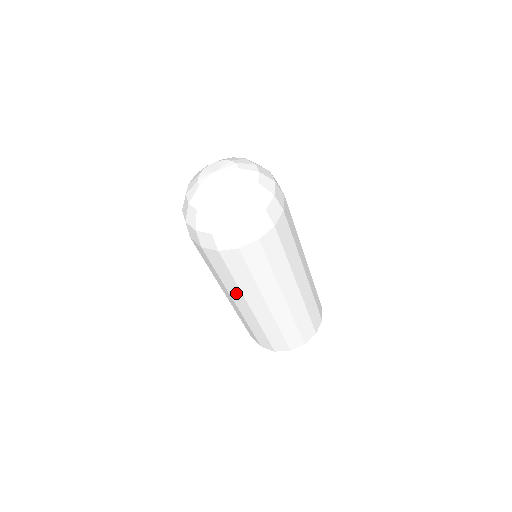
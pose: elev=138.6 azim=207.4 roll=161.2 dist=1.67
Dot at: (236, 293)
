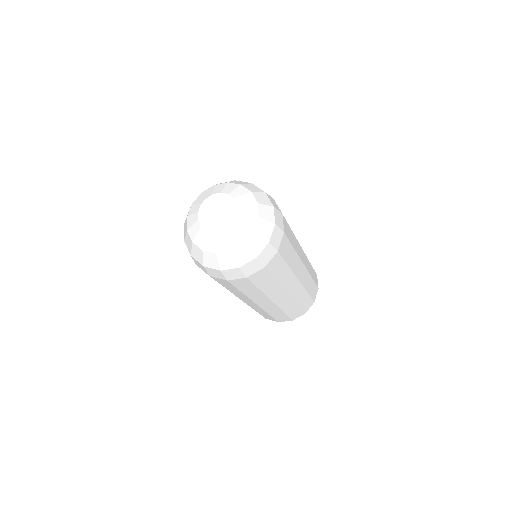
Dot at: (260, 298)
